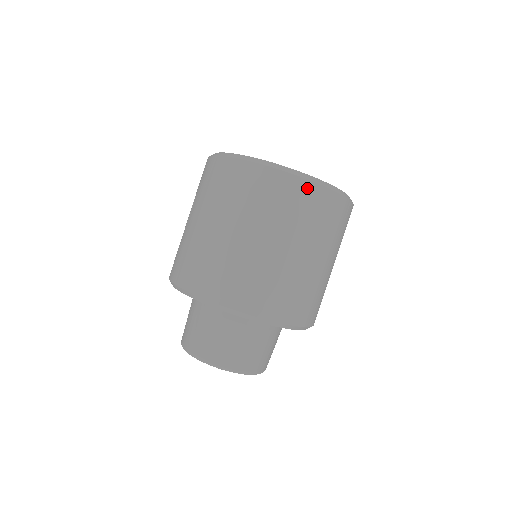
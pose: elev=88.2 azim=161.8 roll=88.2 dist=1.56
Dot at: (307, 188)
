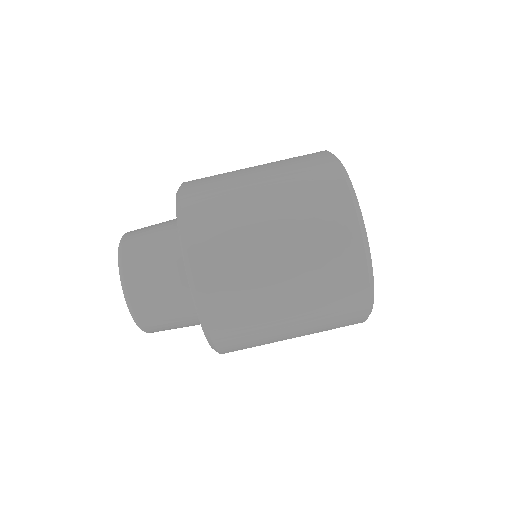
Dot at: (355, 251)
